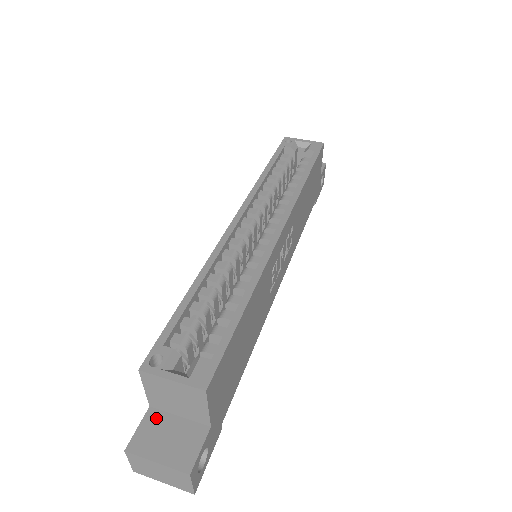
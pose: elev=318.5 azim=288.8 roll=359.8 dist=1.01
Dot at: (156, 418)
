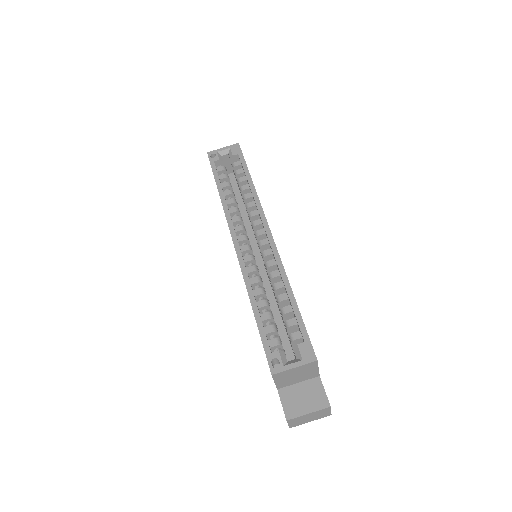
Dot at: (287, 393)
